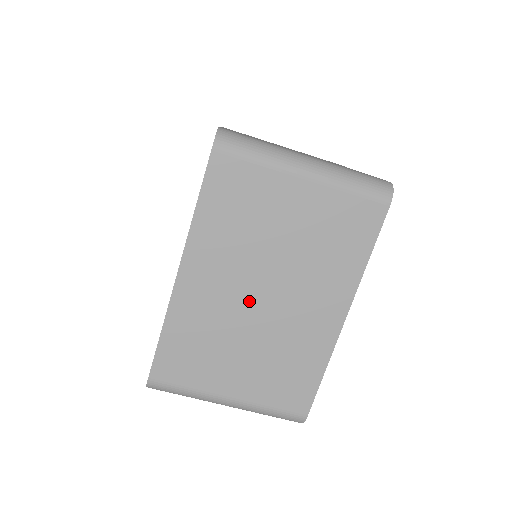
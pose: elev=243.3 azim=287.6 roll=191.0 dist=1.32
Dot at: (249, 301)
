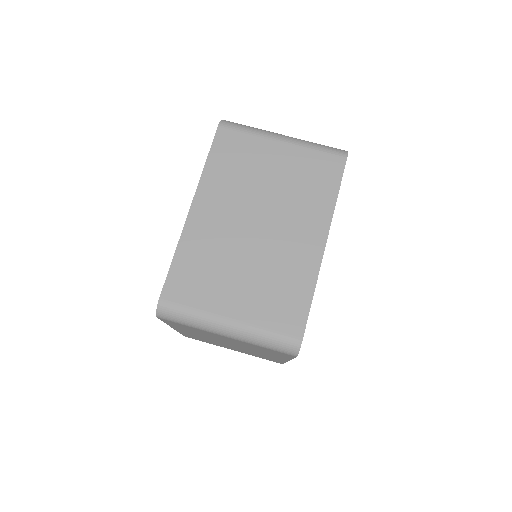
Dot at: (246, 230)
